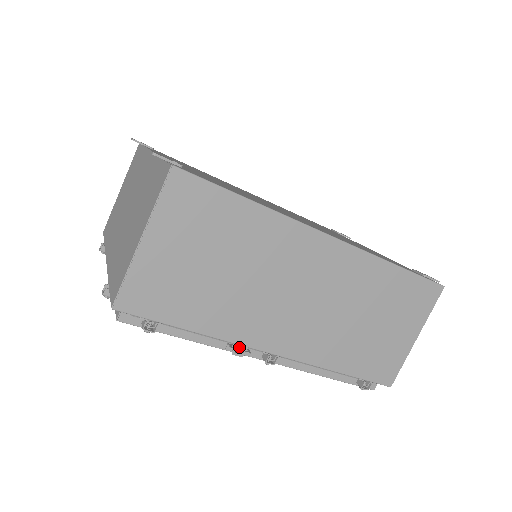
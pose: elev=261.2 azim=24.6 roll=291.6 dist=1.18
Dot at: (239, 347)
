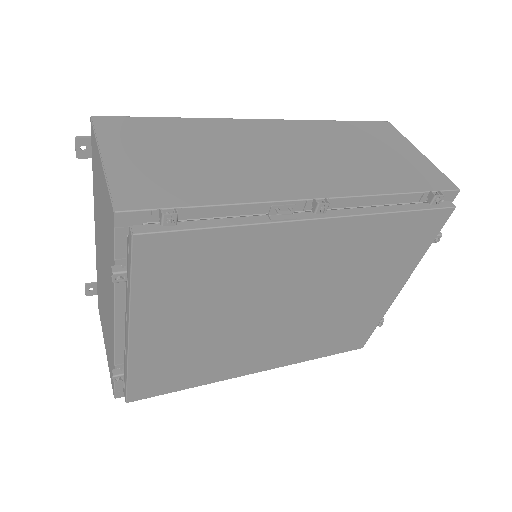
Dot at: (280, 207)
